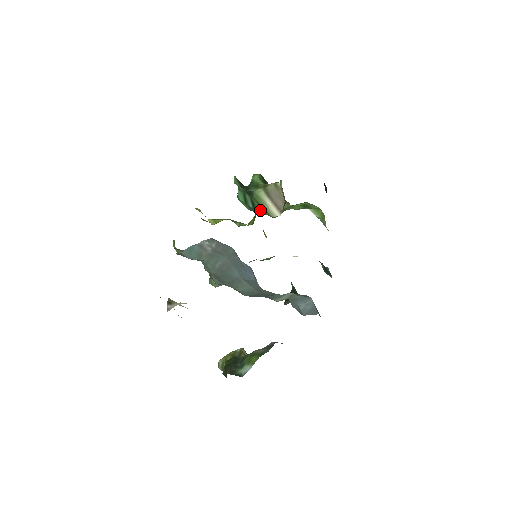
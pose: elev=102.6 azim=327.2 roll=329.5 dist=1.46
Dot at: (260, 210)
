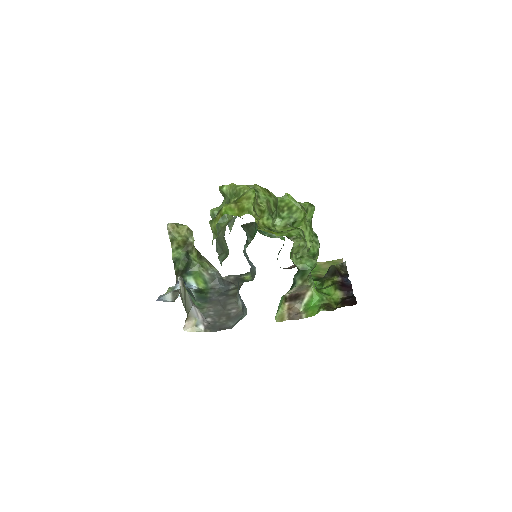
Dot at: occluded
